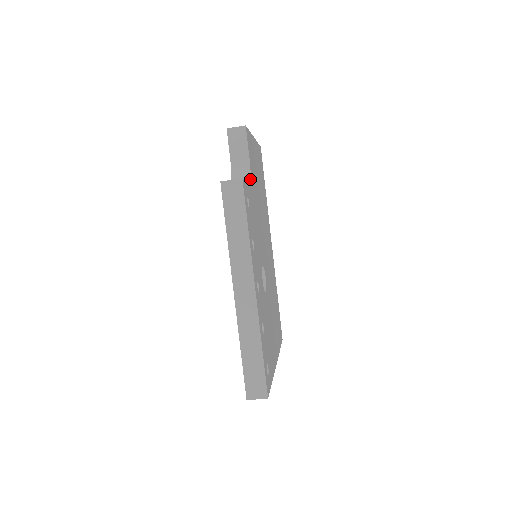
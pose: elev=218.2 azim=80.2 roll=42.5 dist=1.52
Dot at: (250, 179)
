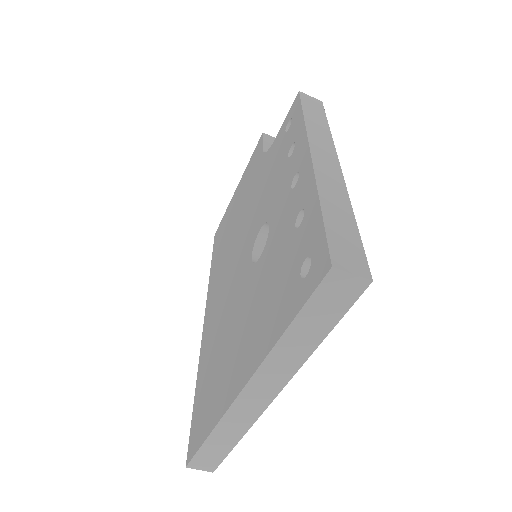
Dot at: occluded
